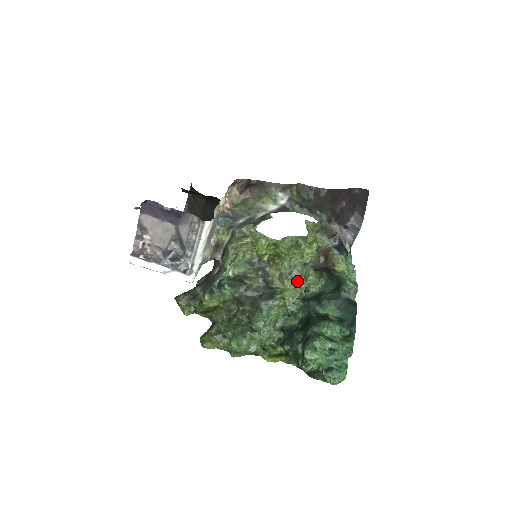
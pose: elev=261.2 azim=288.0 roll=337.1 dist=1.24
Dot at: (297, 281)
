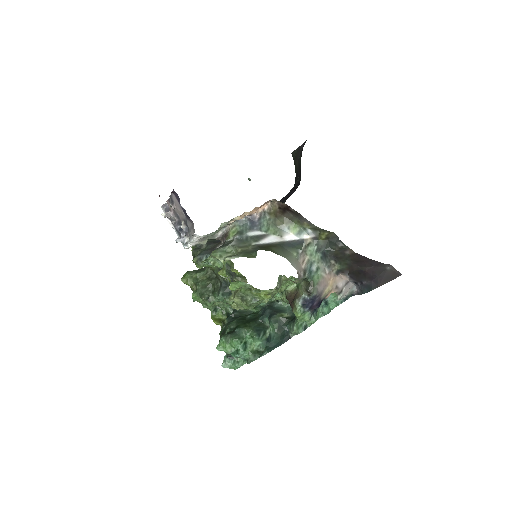
Dot at: (243, 303)
